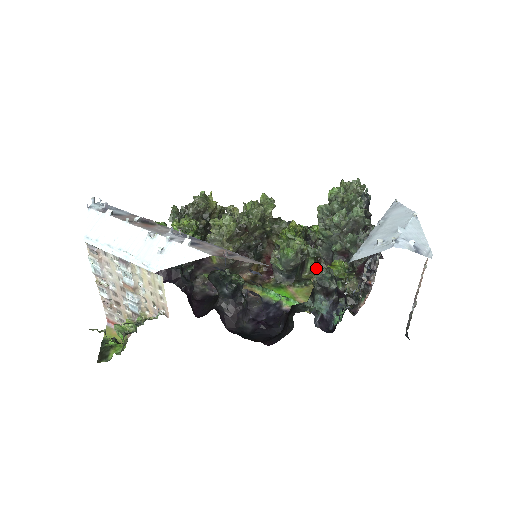
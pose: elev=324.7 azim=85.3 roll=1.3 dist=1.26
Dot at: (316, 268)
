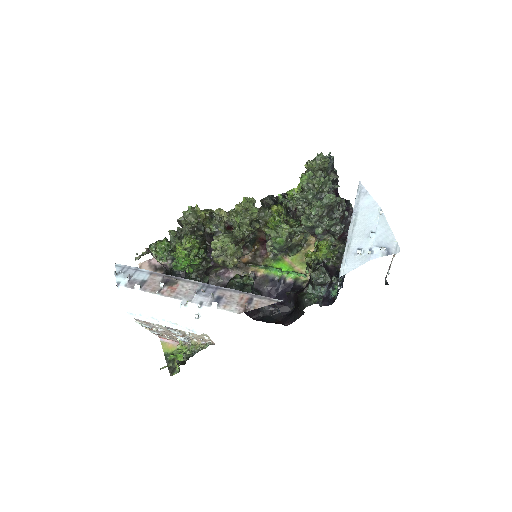
Dot at: occluded
